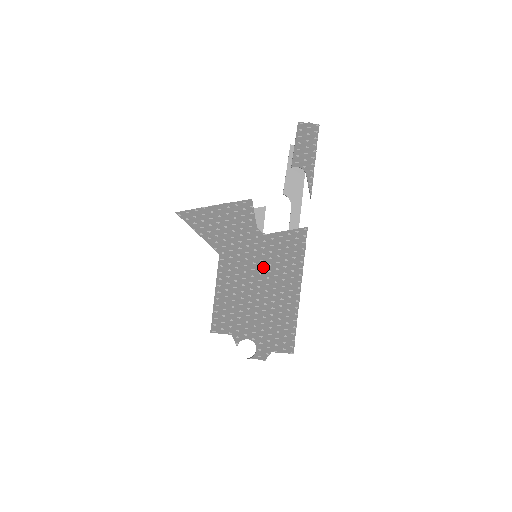
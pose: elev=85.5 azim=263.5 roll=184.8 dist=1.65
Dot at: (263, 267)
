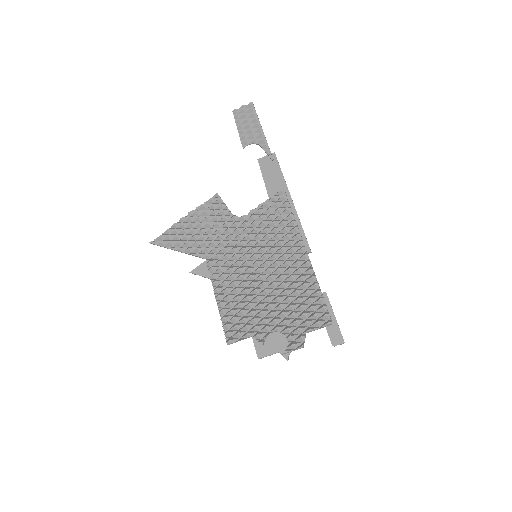
Dot at: (255, 247)
